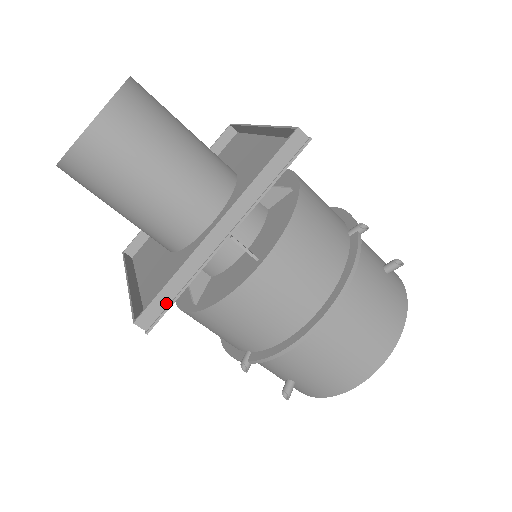
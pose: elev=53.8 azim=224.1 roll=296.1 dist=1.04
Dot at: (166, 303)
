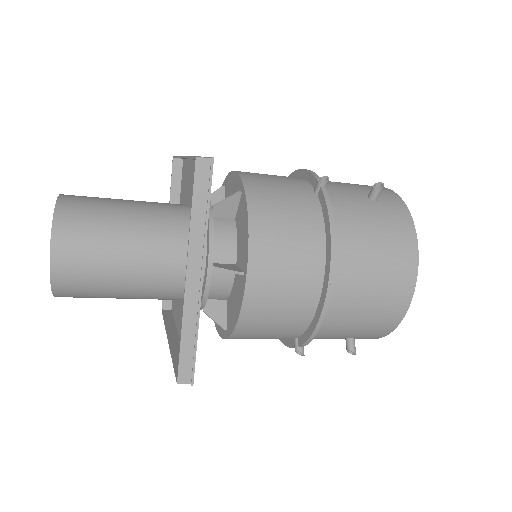
Dot at: (191, 355)
